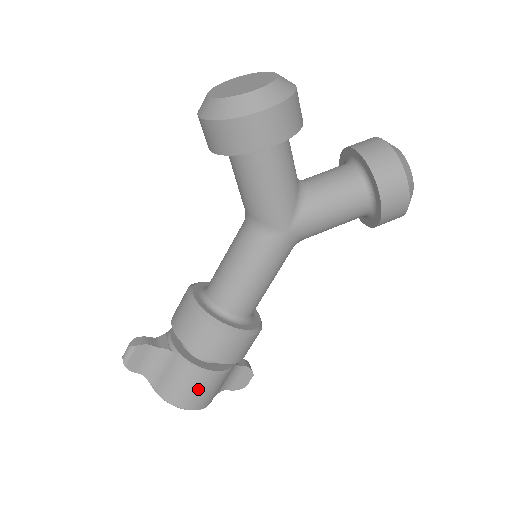
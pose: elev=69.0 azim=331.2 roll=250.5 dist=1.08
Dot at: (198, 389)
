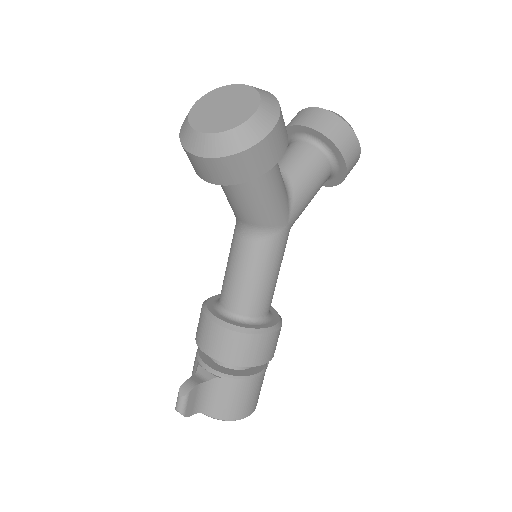
Dot at: (254, 394)
